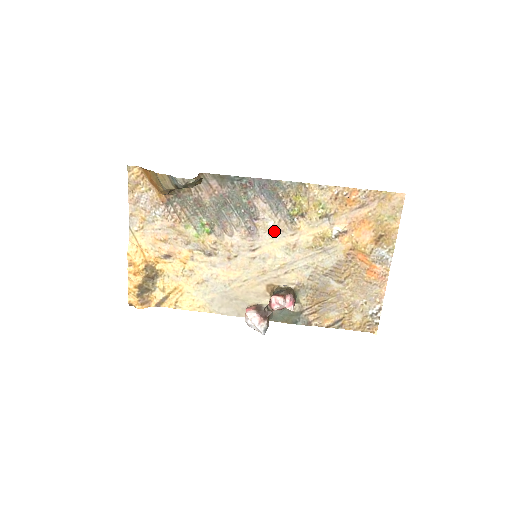
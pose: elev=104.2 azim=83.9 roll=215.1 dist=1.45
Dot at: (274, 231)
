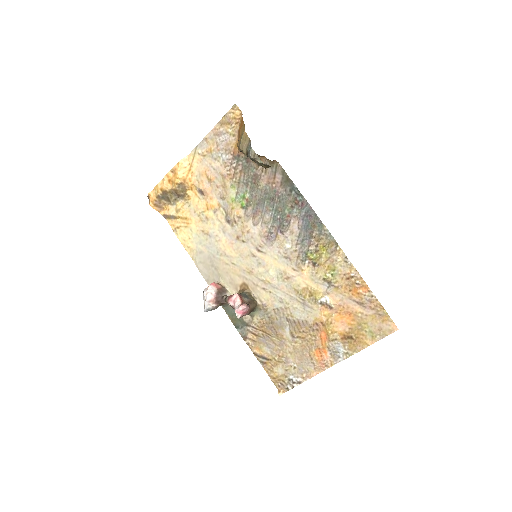
Dot at: (285, 253)
